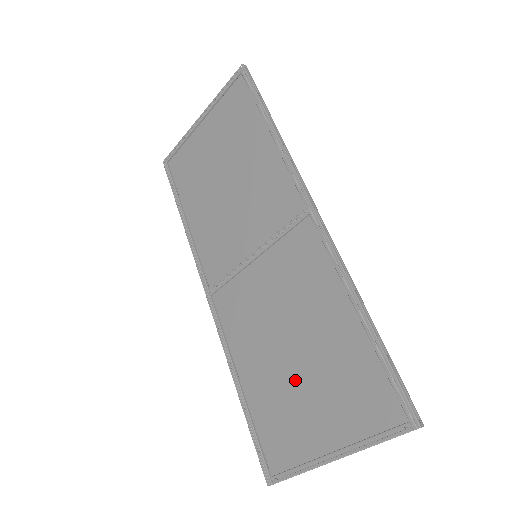
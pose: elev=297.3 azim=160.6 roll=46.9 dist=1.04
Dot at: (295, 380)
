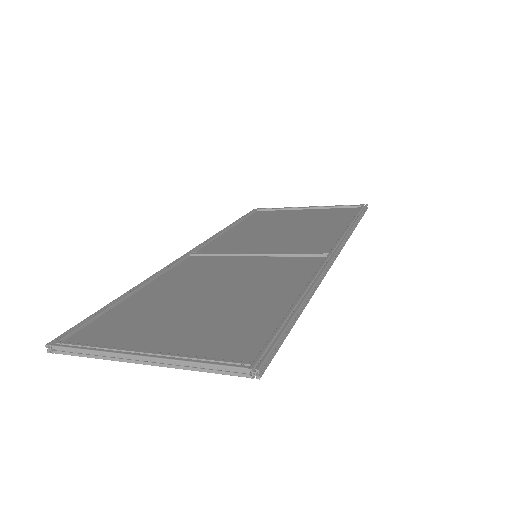
Dot at: (185, 309)
